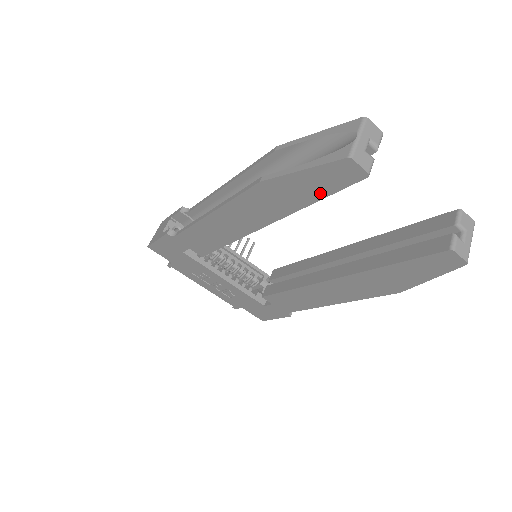
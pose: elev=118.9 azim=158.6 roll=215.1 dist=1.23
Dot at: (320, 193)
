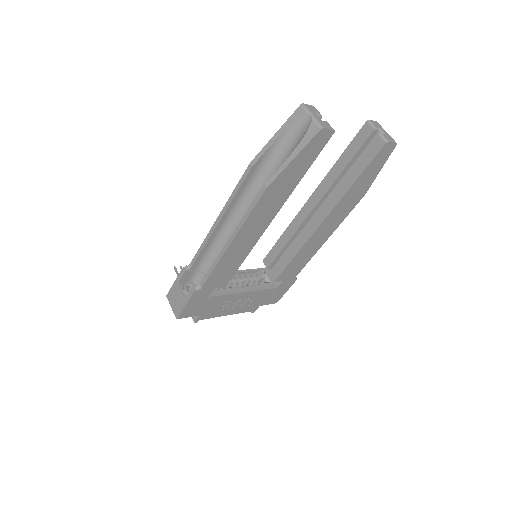
Dot at: (307, 165)
